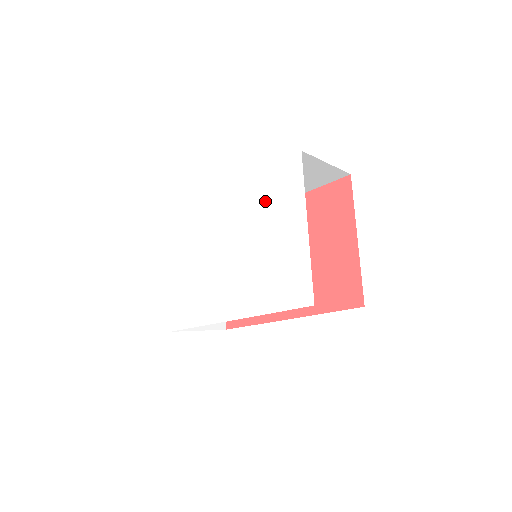
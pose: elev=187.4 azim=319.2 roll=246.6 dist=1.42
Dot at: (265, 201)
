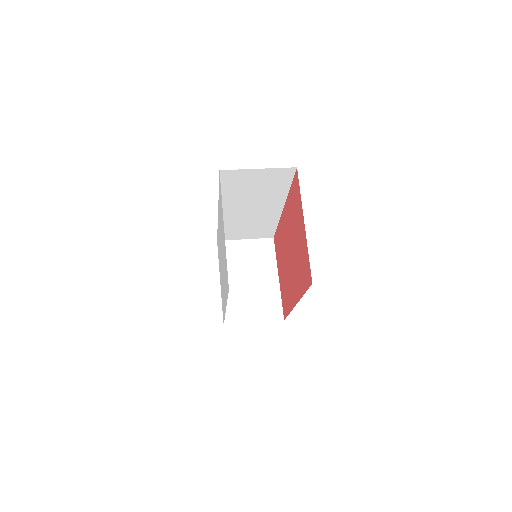
Dot at: (220, 214)
